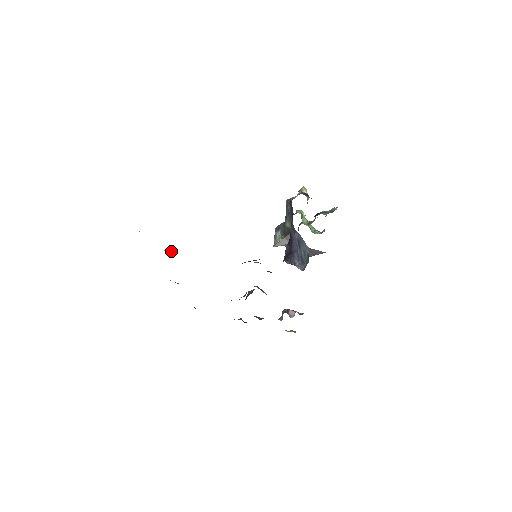
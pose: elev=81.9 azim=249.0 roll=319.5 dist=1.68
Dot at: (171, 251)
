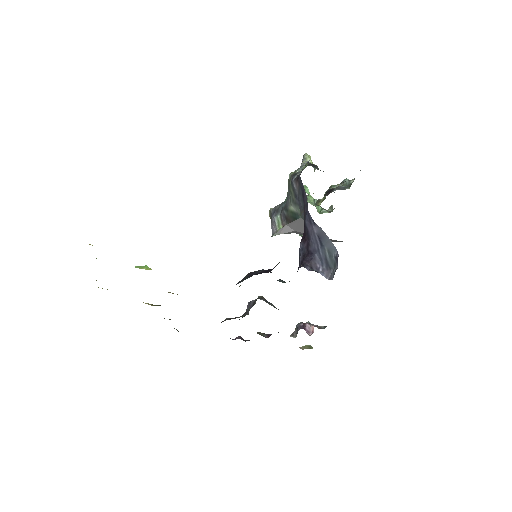
Dot at: (142, 267)
